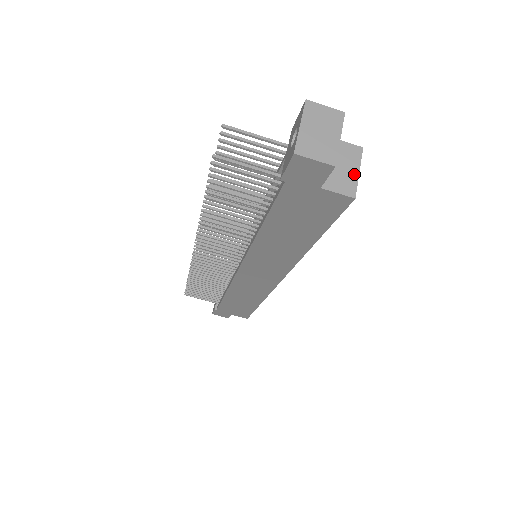
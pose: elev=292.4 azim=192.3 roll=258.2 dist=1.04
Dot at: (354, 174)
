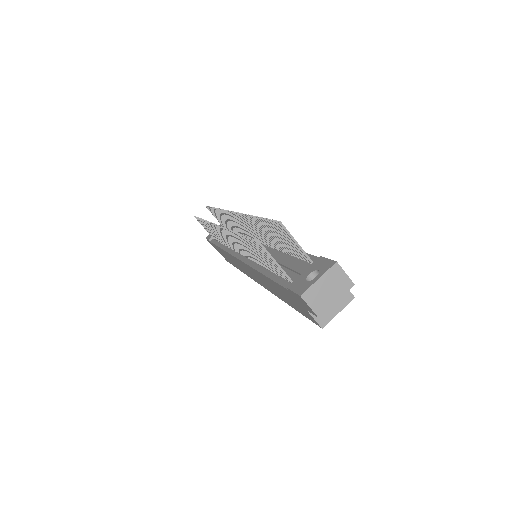
Dot at: (335, 312)
